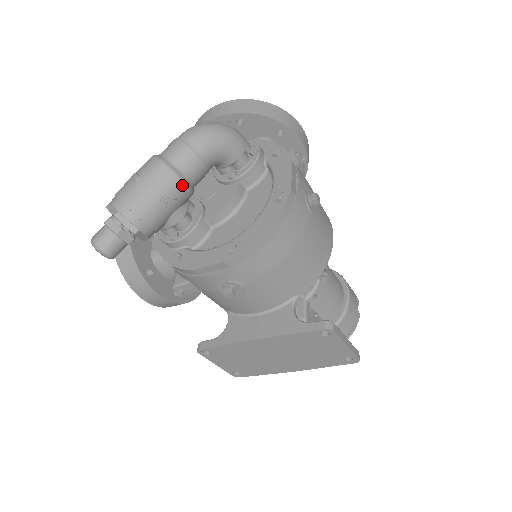
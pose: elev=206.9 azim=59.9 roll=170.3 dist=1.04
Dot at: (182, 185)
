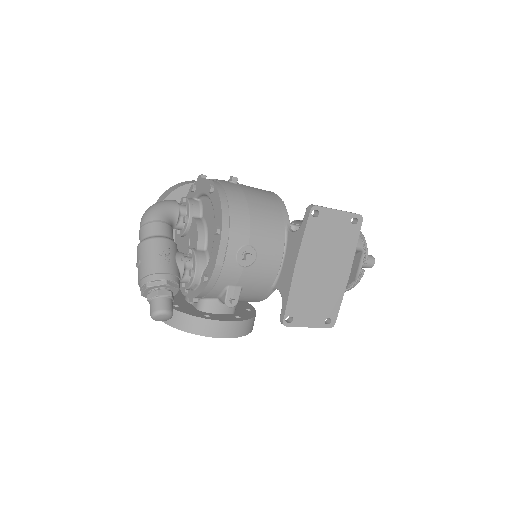
Dot at: (163, 240)
